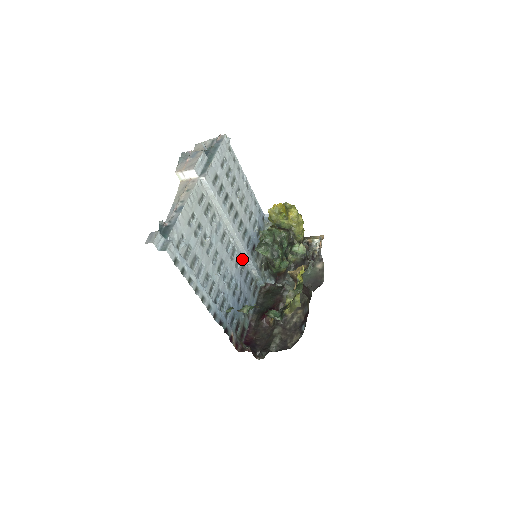
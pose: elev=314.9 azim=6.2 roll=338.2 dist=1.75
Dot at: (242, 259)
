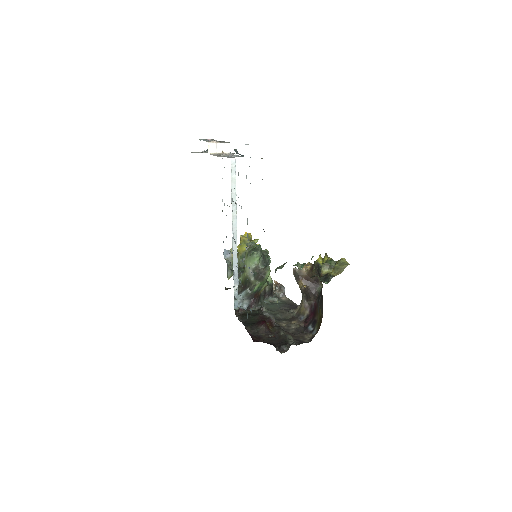
Dot at: occluded
